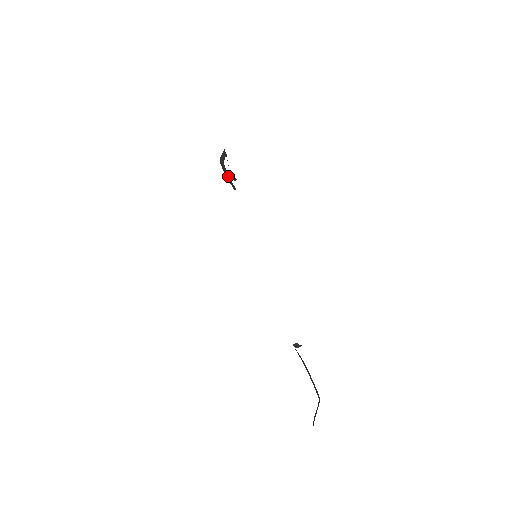
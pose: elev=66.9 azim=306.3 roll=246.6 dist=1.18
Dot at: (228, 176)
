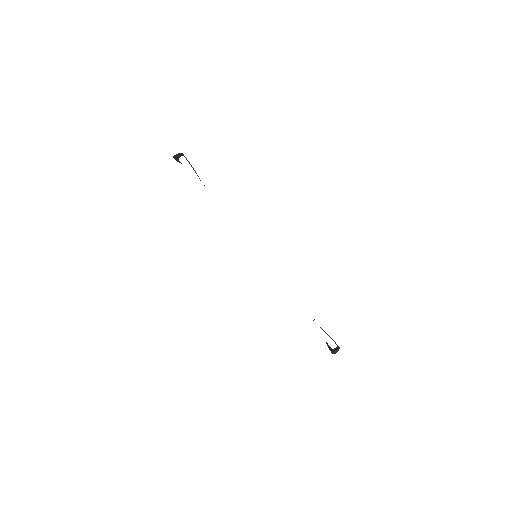
Dot at: (178, 161)
